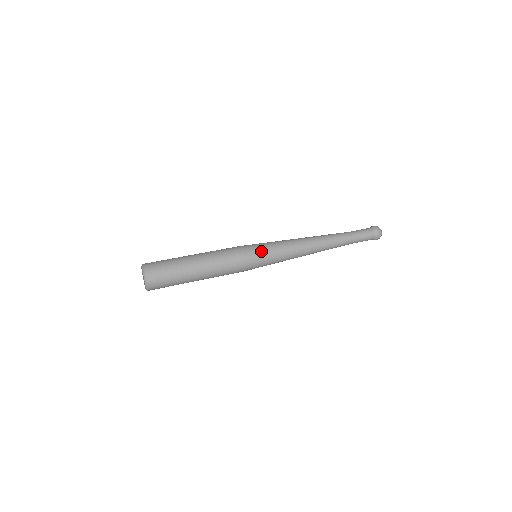
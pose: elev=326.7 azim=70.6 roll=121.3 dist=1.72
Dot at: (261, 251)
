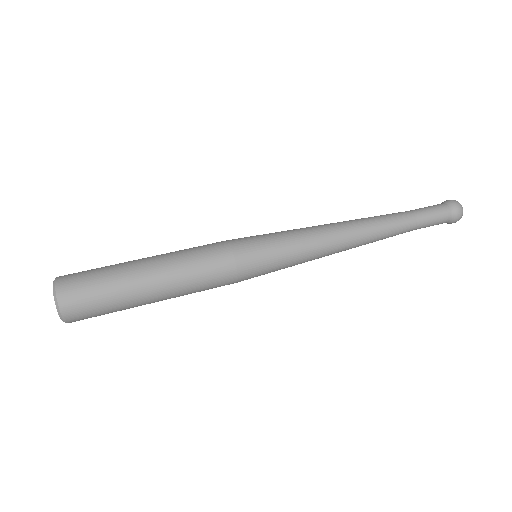
Dot at: (267, 269)
